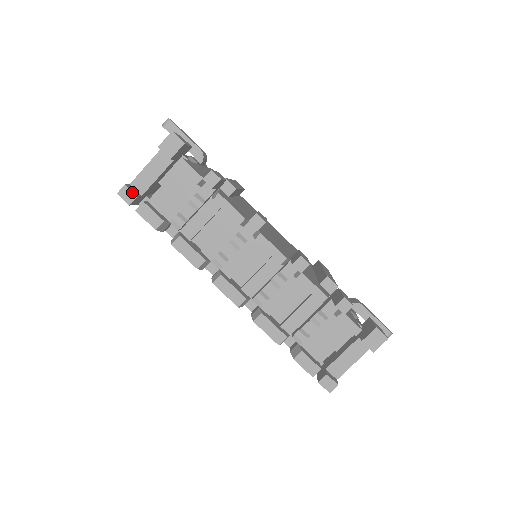
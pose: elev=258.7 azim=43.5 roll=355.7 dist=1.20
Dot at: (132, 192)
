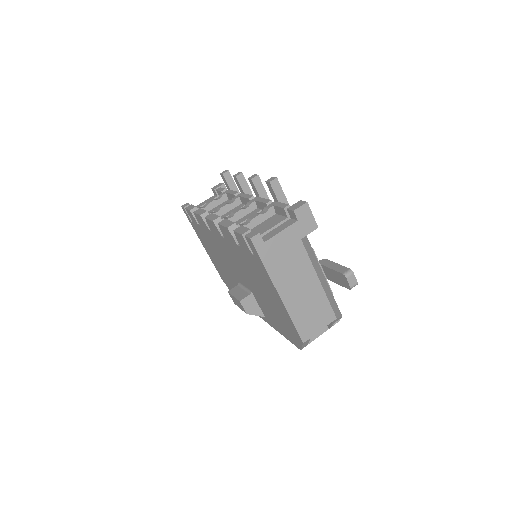
Dot at: (188, 204)
